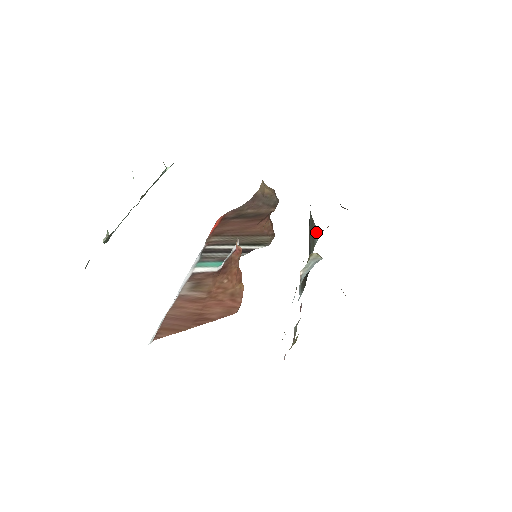
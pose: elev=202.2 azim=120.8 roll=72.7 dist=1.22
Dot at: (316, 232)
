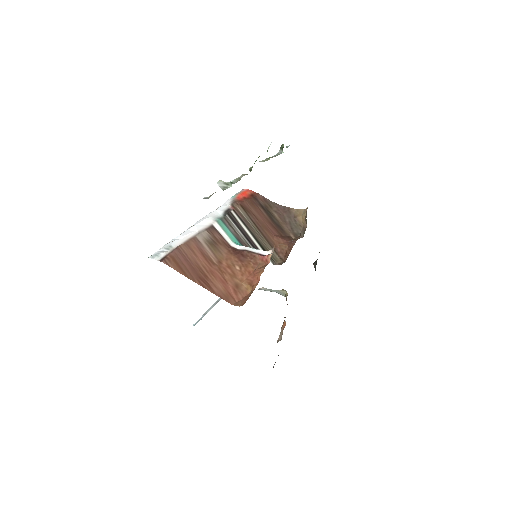
Dot at: occluded
